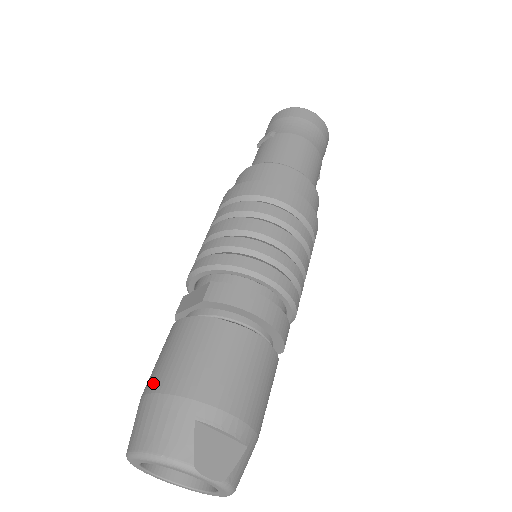
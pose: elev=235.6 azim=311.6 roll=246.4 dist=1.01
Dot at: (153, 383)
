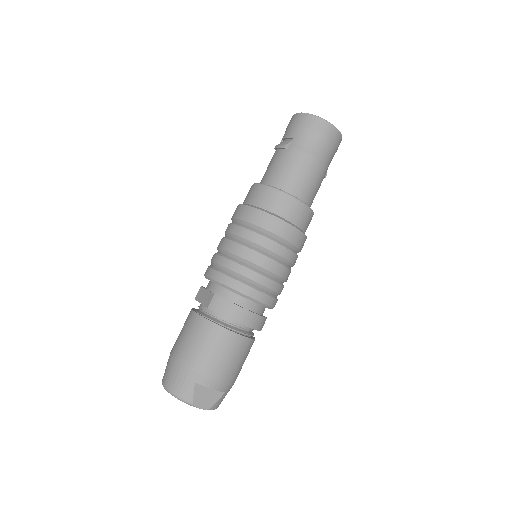
Dot at: (176, 352)
